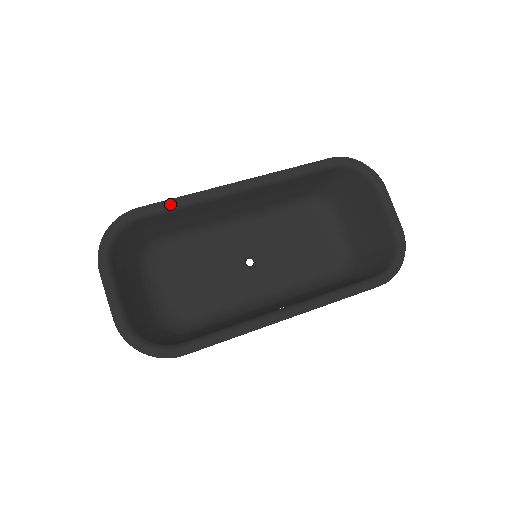
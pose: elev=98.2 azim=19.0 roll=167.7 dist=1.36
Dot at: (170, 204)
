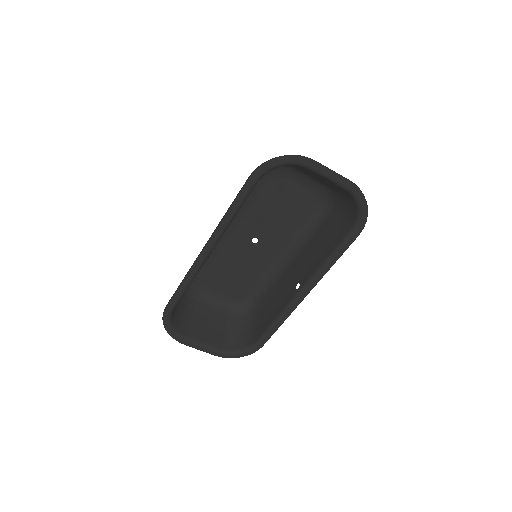
Dot at: (179, 294)
